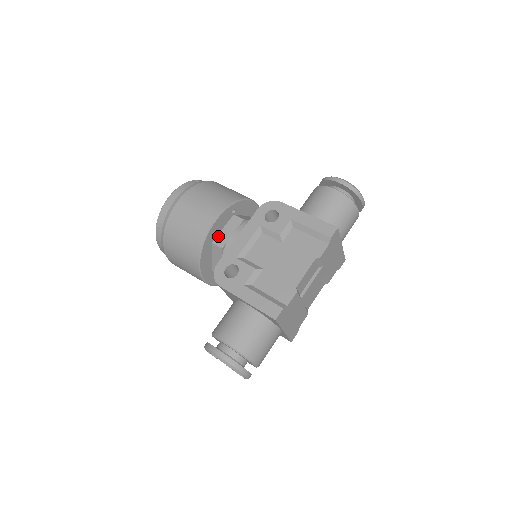
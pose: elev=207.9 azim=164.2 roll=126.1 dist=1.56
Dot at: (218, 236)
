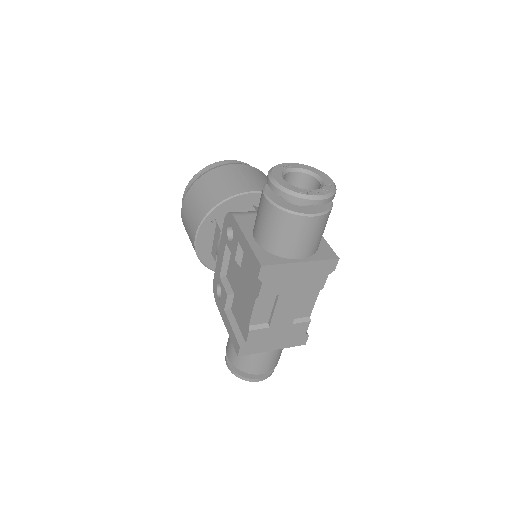
Dot at: (212, 246)
